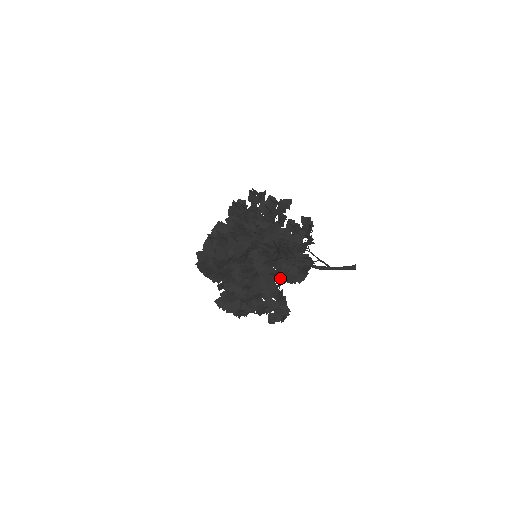
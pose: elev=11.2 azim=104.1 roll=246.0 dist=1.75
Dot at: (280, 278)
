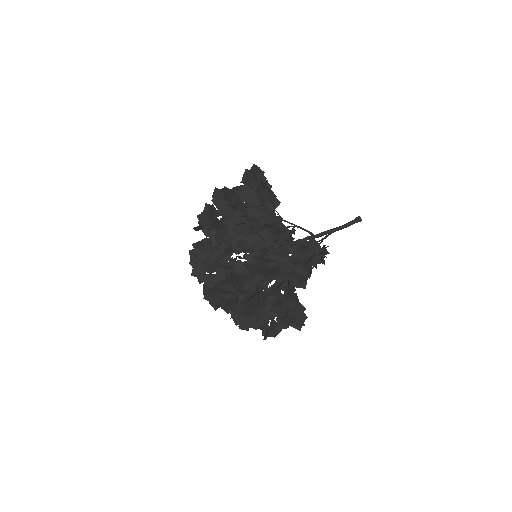
Dot at: (282, 260)
